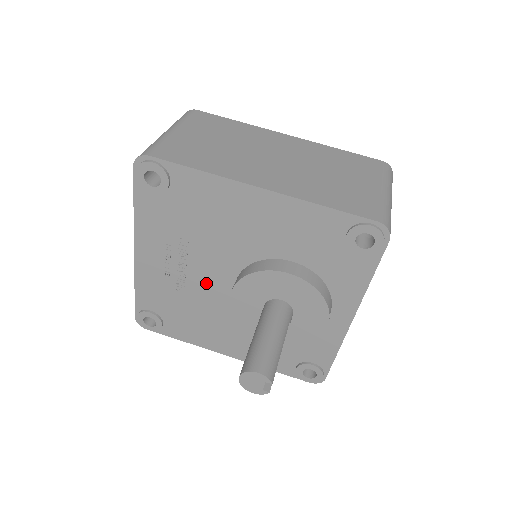
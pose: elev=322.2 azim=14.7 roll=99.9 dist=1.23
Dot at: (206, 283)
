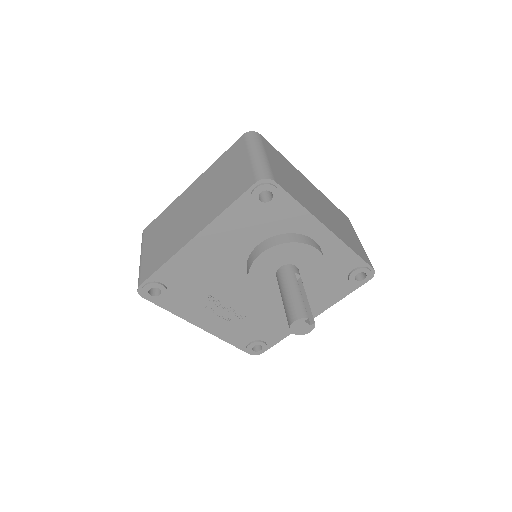
Dot at: (246, 301)
